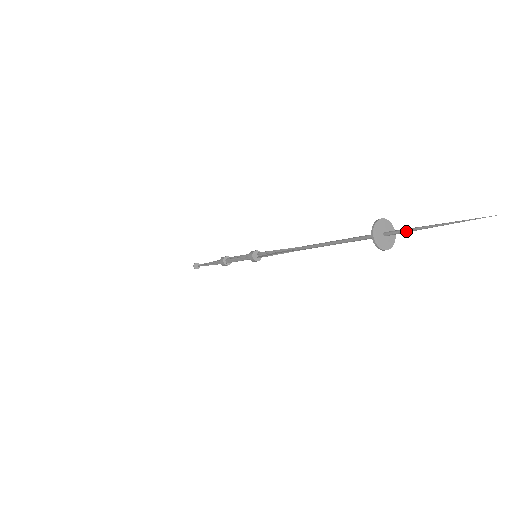
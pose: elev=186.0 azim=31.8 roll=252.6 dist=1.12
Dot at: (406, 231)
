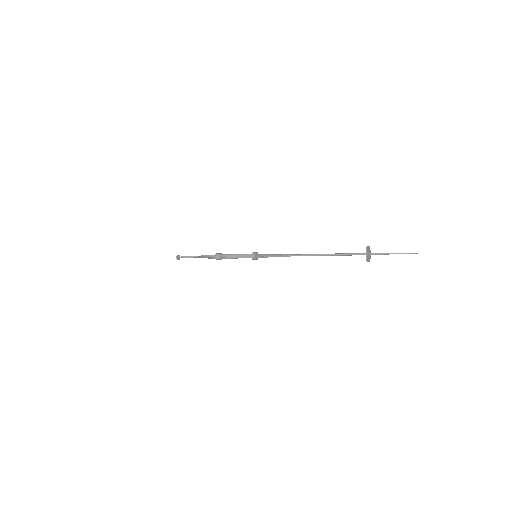
Dot at: (383, 254)
